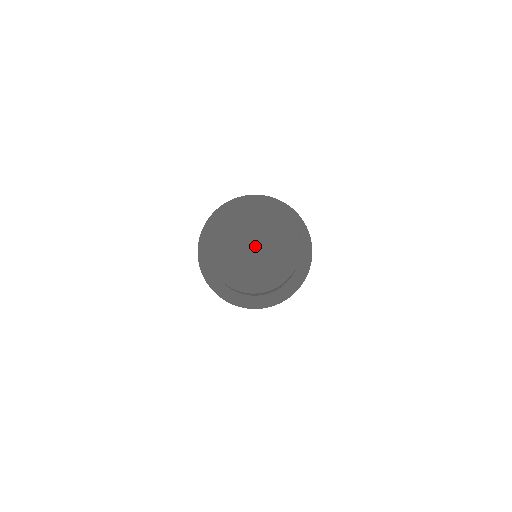
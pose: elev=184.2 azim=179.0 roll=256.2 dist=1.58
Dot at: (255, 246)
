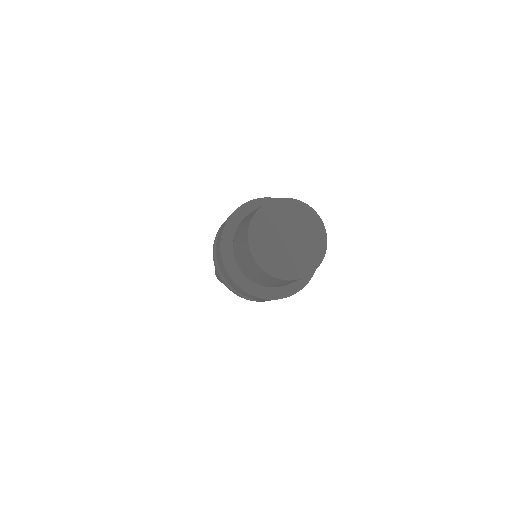
Dot at: (290, 239)
